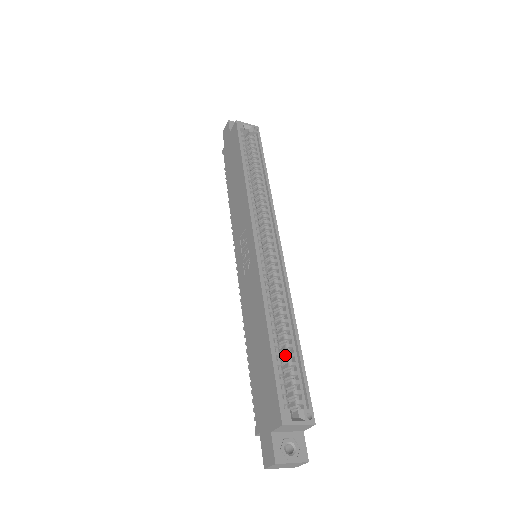
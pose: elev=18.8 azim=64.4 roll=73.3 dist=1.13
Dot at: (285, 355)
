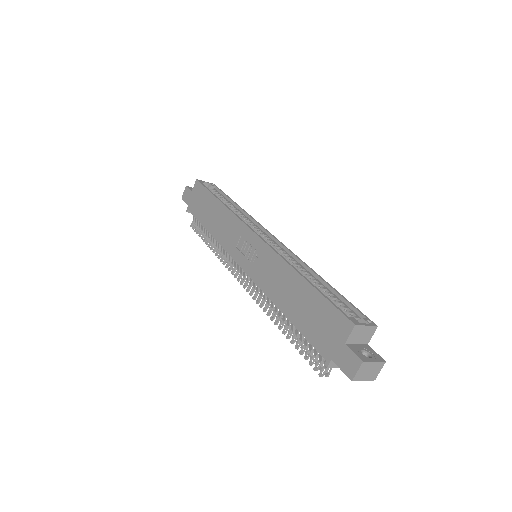
Dot at: occluded
